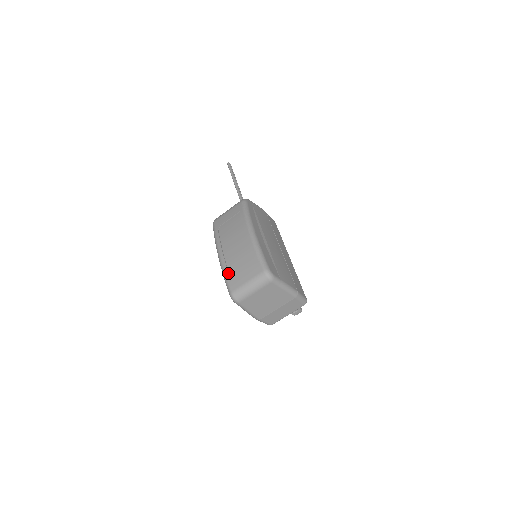
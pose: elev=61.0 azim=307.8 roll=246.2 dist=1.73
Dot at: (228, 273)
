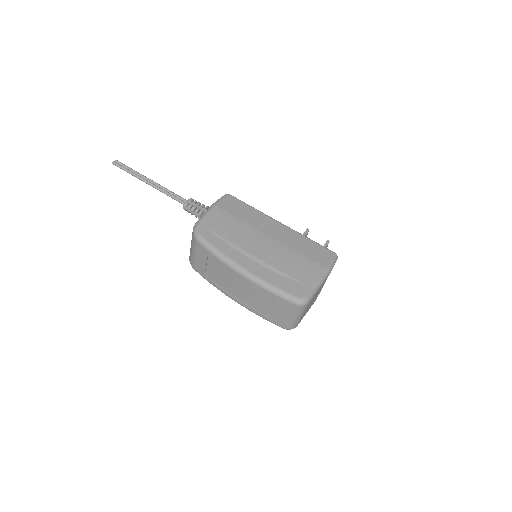
Dot at: (264, 316)
